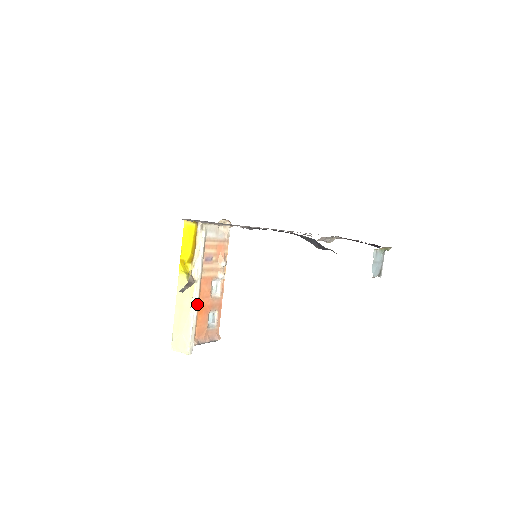
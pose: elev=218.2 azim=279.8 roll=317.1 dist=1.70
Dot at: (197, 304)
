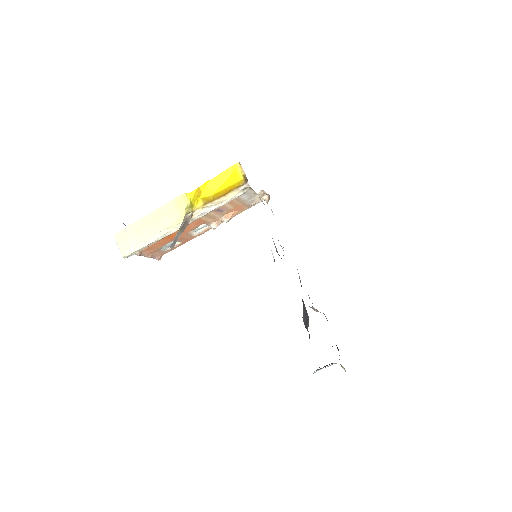
Dot at: (172, 232)
